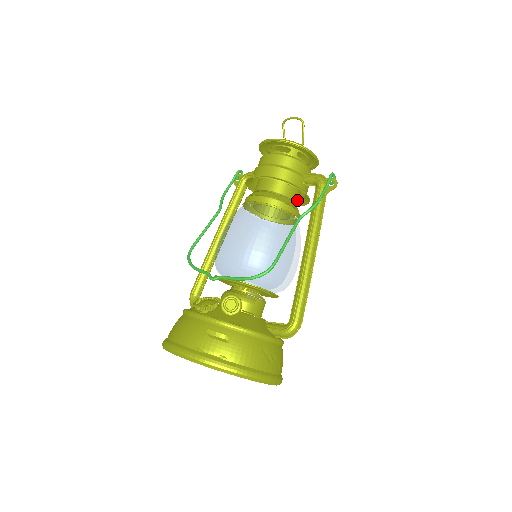
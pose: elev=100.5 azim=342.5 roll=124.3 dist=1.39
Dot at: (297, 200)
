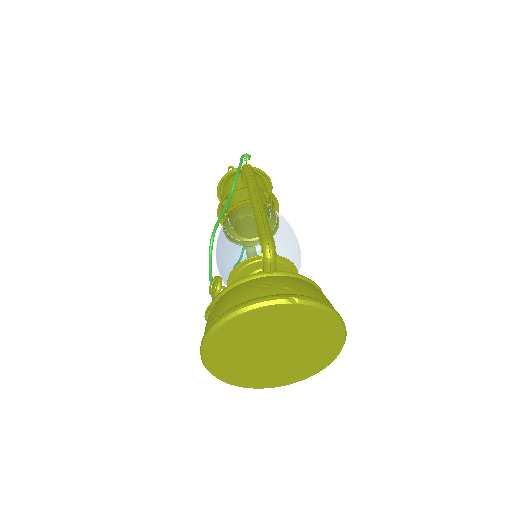
Dot at: occluded
